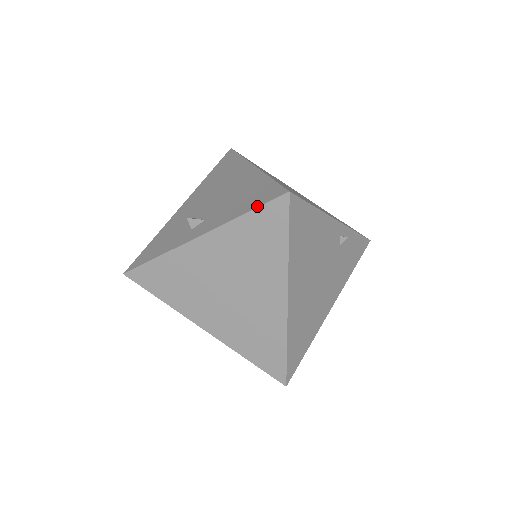
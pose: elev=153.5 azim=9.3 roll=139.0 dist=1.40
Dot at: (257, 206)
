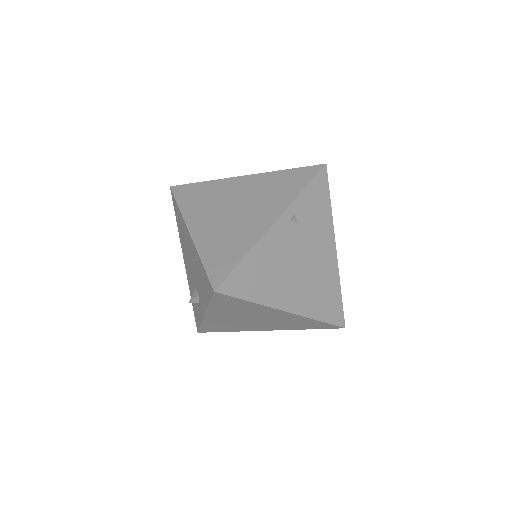
Dot at: (210, 299)
